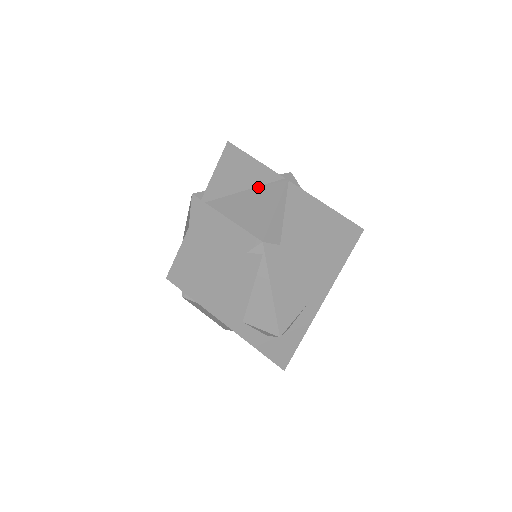
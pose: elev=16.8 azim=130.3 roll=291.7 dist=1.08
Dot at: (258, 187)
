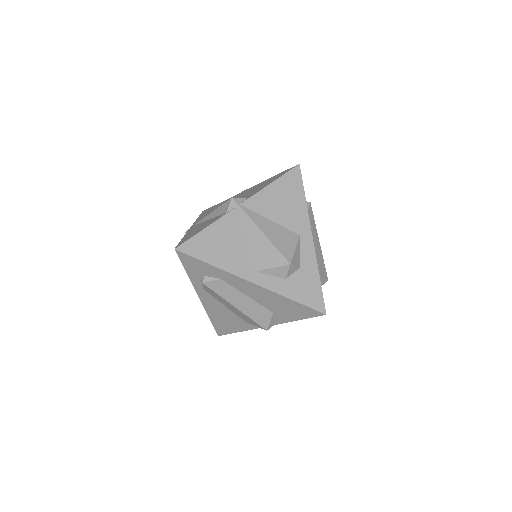
Dot at: occluded
